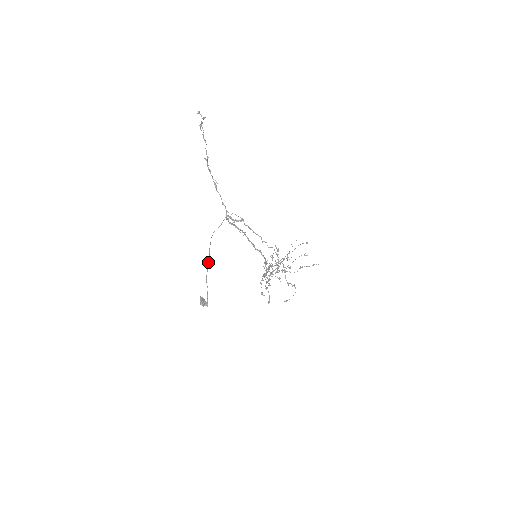
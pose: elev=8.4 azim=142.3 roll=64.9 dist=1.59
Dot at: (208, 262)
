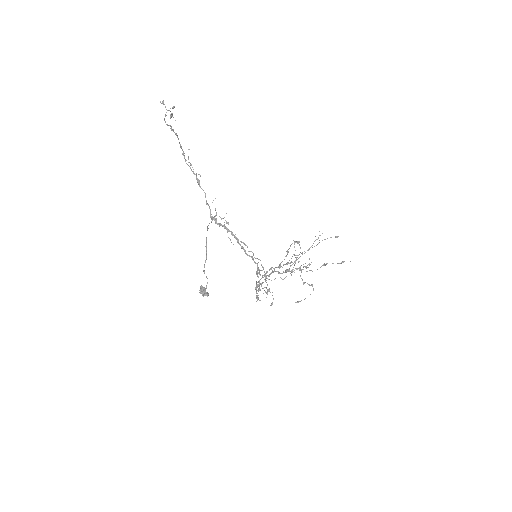
Dot at: occluded
